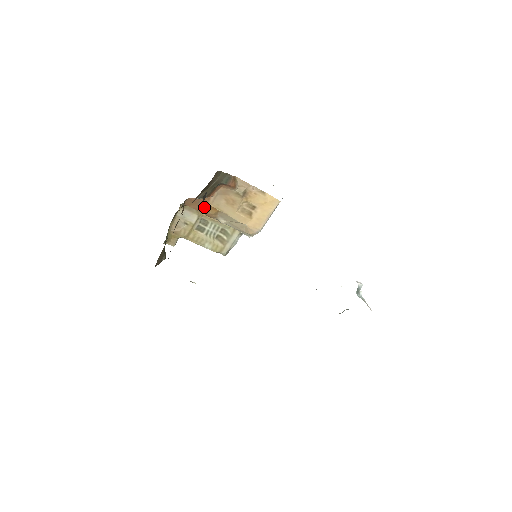
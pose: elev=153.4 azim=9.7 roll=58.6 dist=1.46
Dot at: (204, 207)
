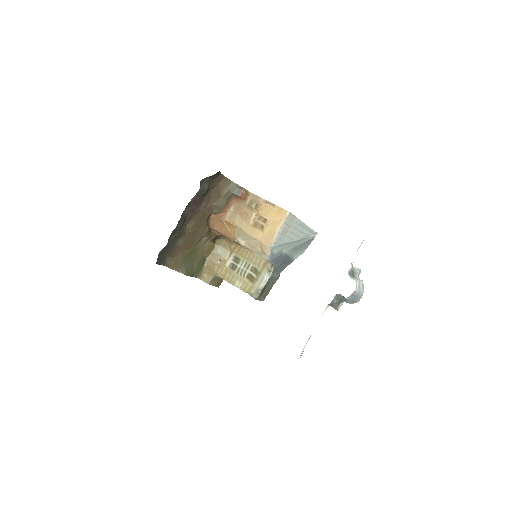
Dot at: (223, 225)
